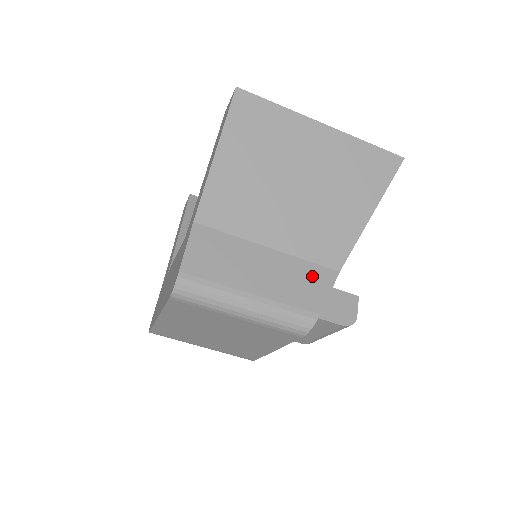
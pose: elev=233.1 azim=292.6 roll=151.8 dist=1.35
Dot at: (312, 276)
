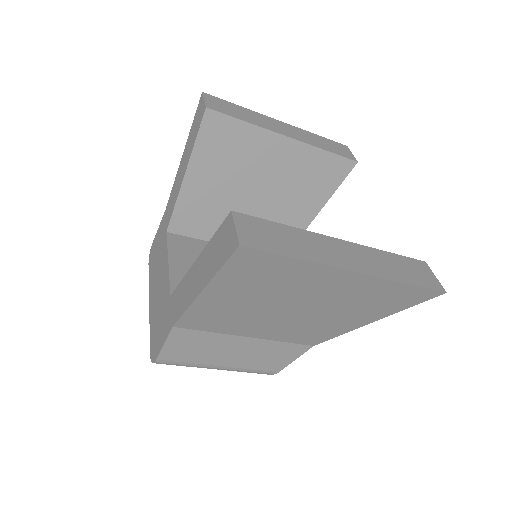
Dot at: (284, 351)
